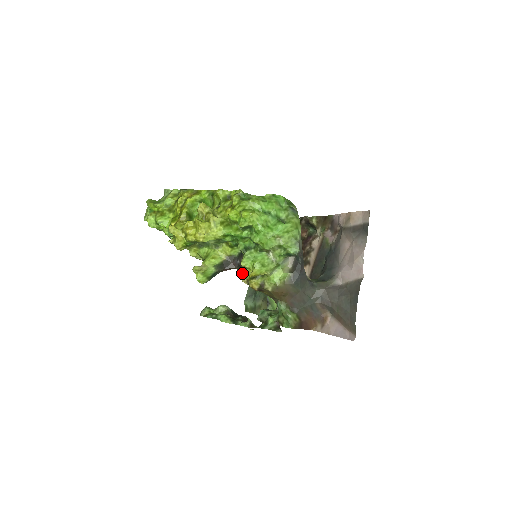
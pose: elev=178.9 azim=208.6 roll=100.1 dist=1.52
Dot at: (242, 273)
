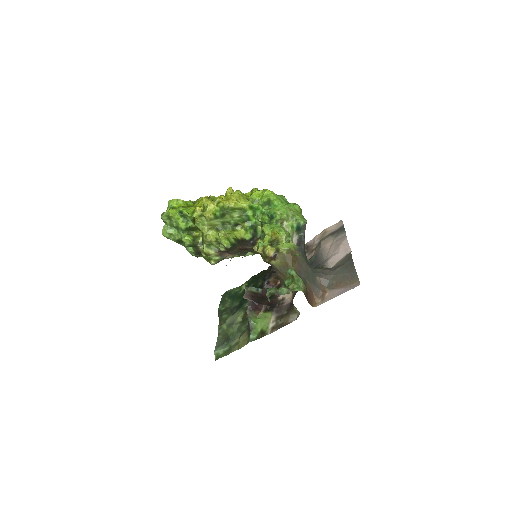
Dot at: (257, 245)
